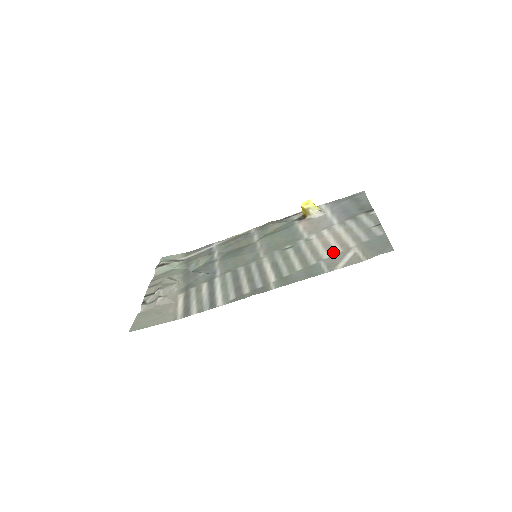
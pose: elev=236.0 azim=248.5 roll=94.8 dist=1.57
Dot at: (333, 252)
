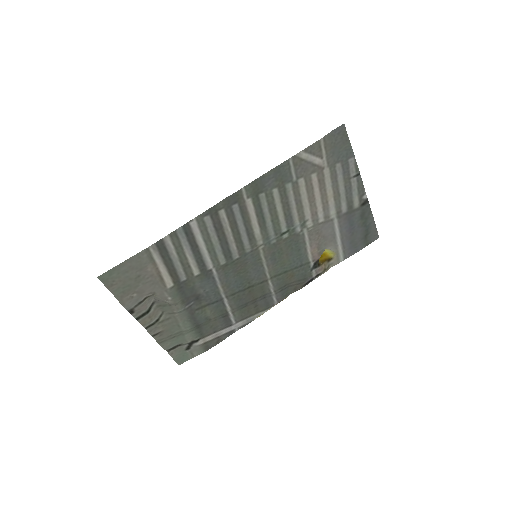
Dot at: (309, 180)
